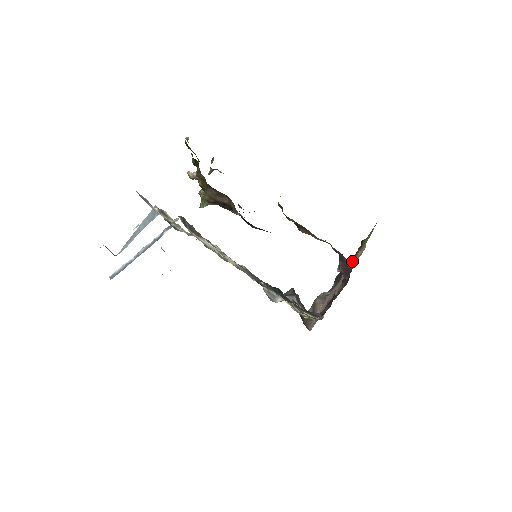
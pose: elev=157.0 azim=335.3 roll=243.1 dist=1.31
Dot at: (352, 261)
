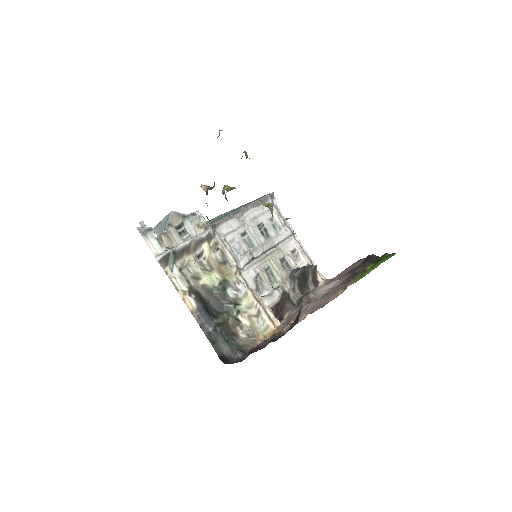
Dot at: occluded
